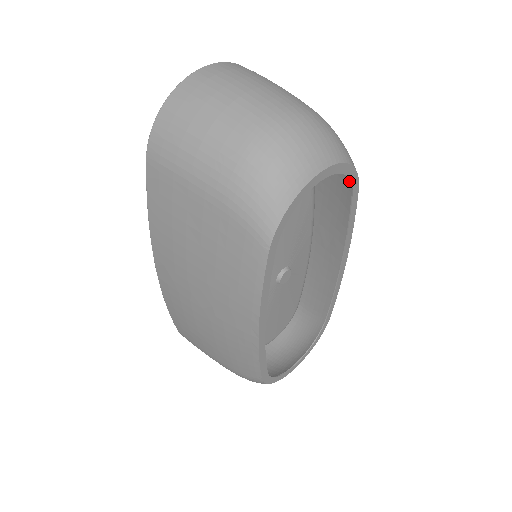
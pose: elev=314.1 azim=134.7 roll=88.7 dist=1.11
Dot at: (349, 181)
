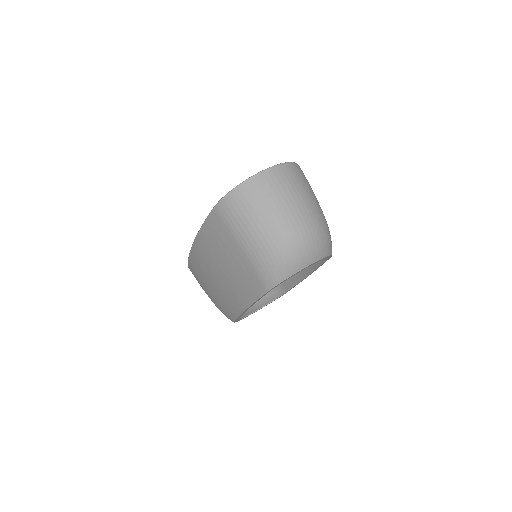
Dot at: occluded
